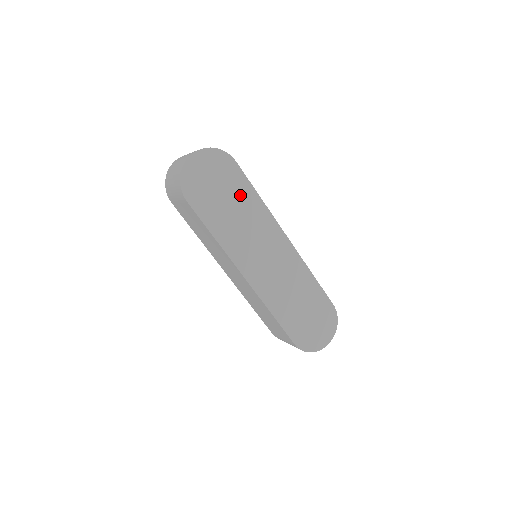
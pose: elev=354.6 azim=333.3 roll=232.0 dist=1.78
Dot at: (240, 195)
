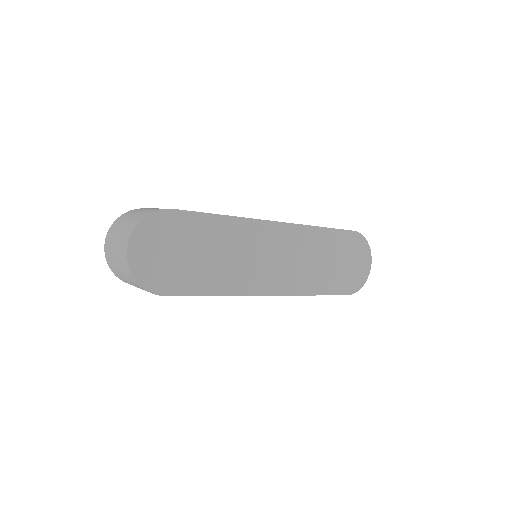
Dot at: (204, 235)
